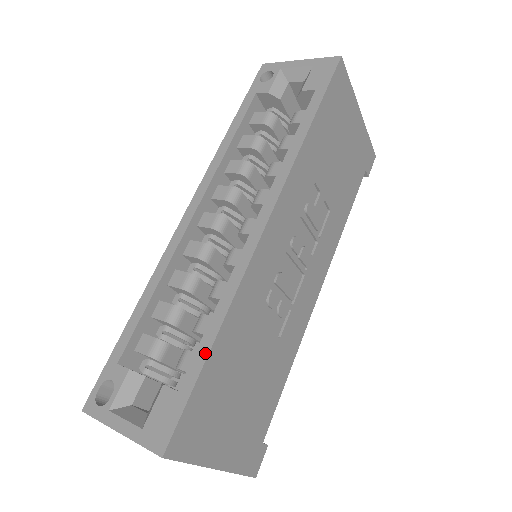
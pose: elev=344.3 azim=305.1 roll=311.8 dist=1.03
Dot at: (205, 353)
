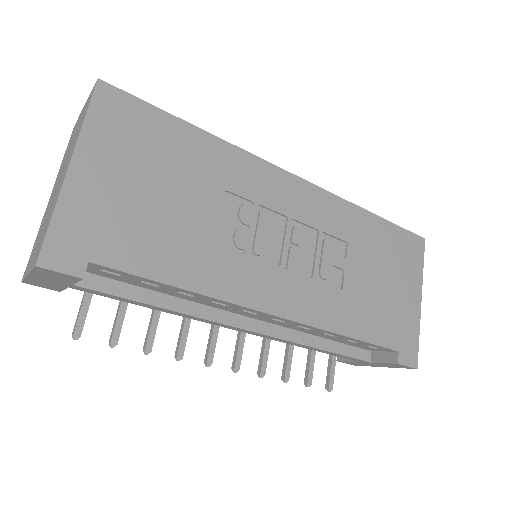
Dot at: (187, 124)
